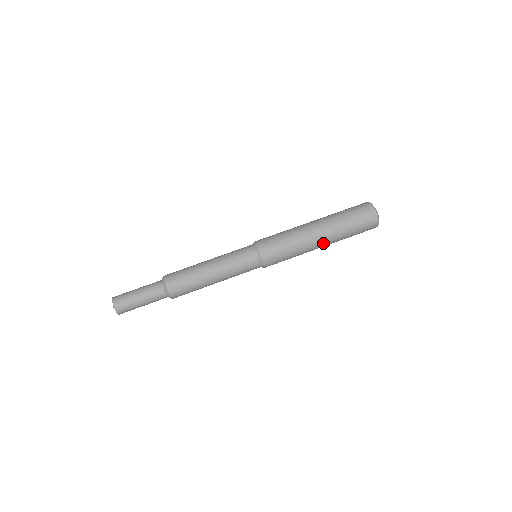
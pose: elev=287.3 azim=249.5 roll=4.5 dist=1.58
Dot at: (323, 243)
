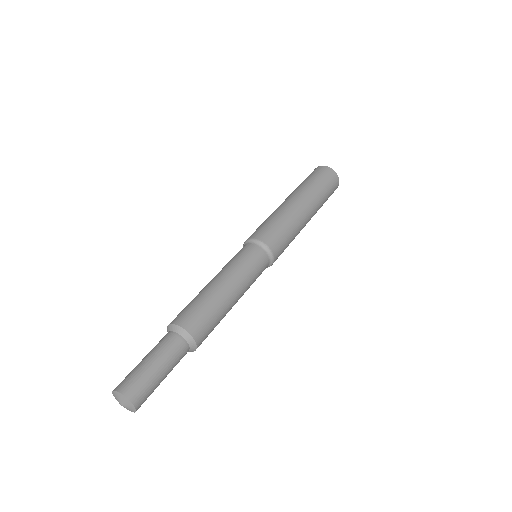
Dot at: (306, 206)
